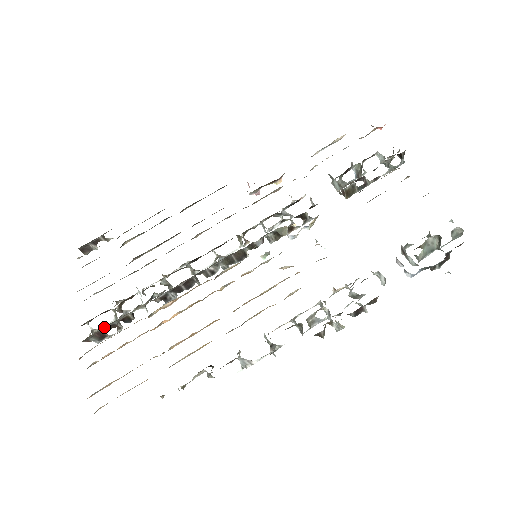
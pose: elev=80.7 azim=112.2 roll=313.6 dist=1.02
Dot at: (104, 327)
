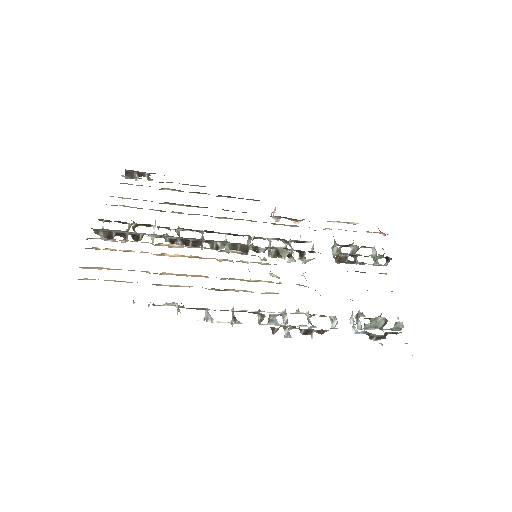
Dot at: (118, 230)
